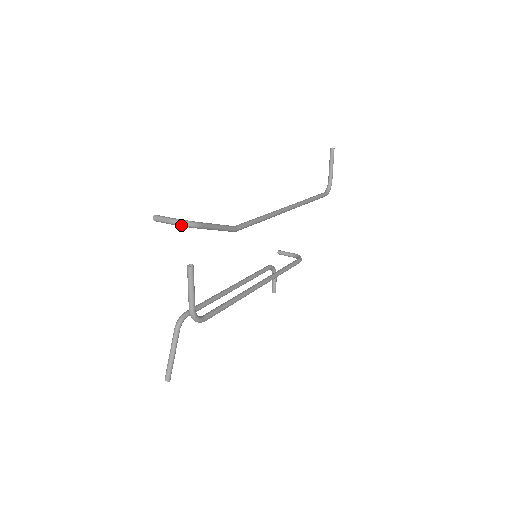
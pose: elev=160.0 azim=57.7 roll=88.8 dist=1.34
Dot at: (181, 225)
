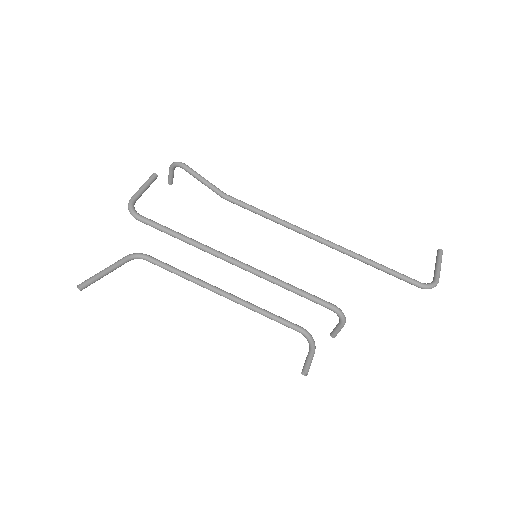
Dot at: (172, 165)
